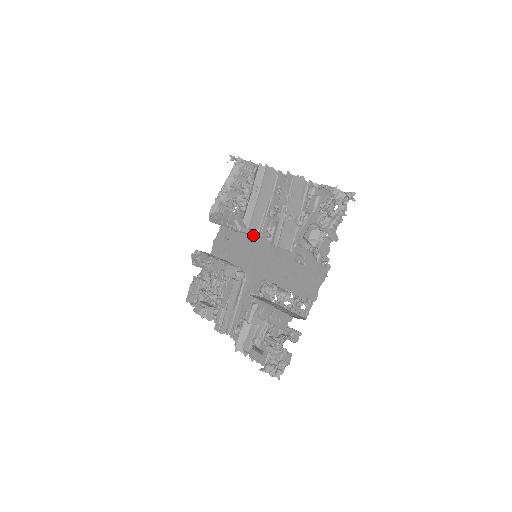
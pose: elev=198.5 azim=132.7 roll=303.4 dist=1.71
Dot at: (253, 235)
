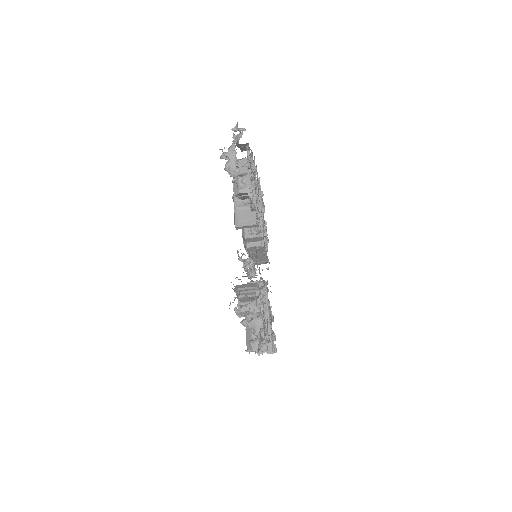
Dot at: occluded
